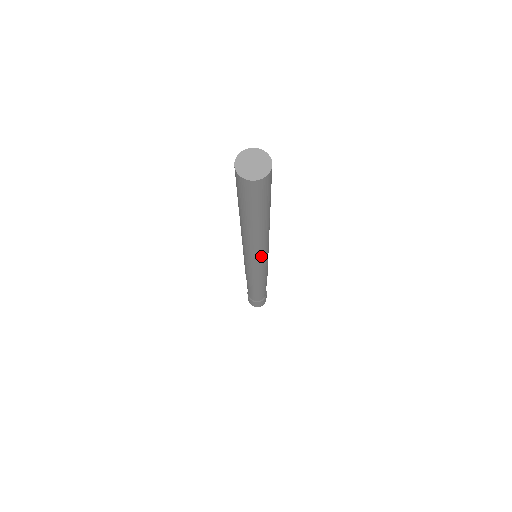
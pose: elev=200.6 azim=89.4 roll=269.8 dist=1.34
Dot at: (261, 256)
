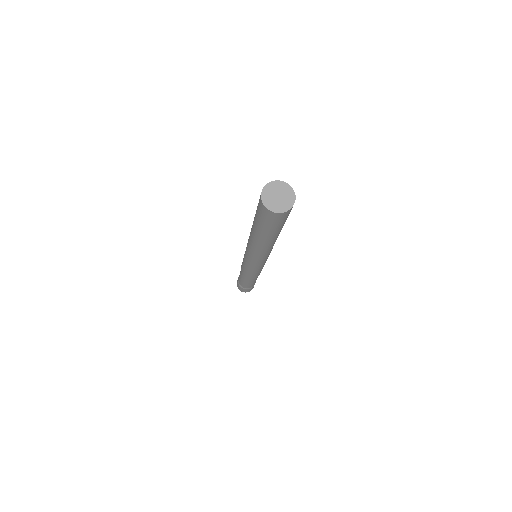
Dot at: (264, 259)
